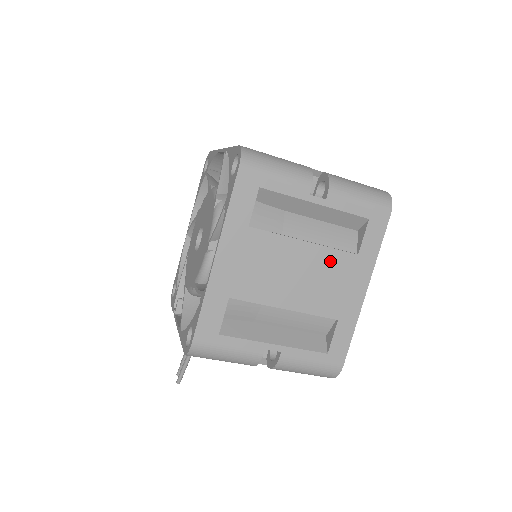
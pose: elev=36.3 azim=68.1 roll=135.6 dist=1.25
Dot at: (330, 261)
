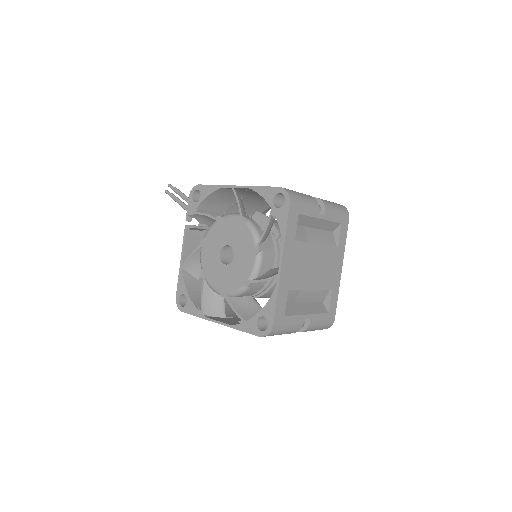
Dot at: occluded
